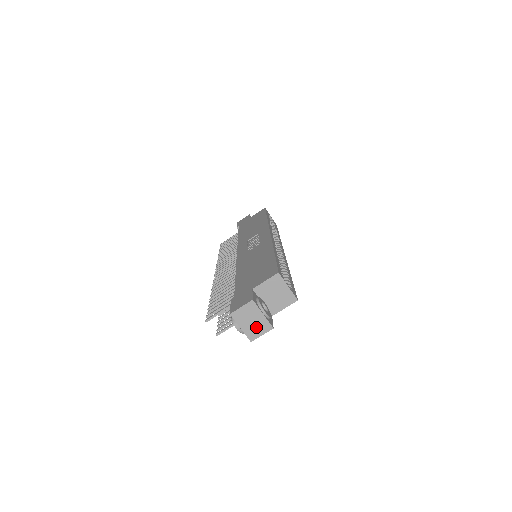
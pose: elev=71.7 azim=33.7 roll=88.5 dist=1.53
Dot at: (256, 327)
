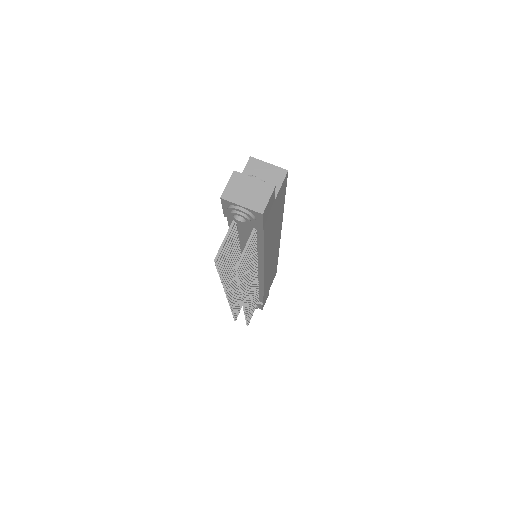
Dot at: (257, 195)
